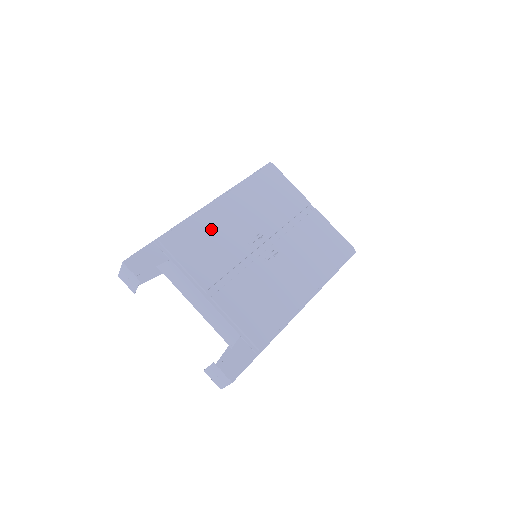
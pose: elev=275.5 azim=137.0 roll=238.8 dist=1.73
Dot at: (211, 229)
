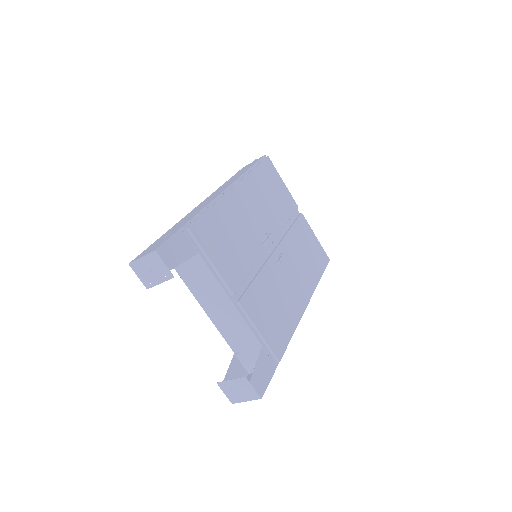
Dot at: (231, 222)
